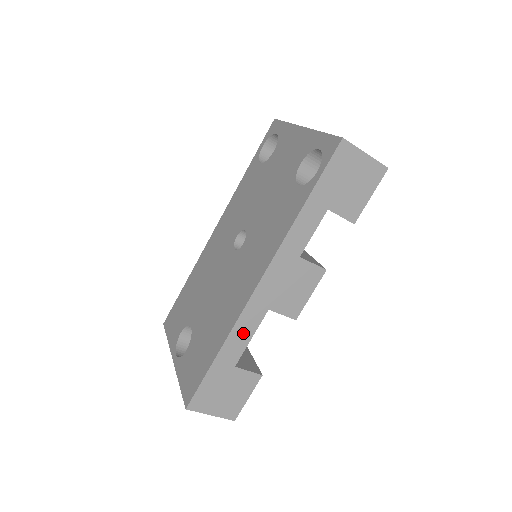
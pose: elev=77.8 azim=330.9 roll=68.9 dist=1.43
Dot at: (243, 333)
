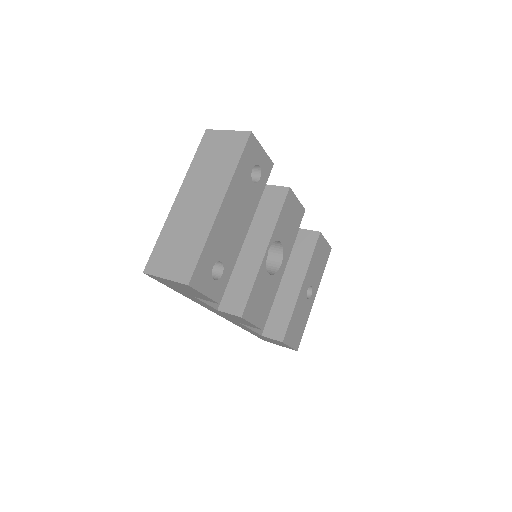
Dot at: (243, 327)
